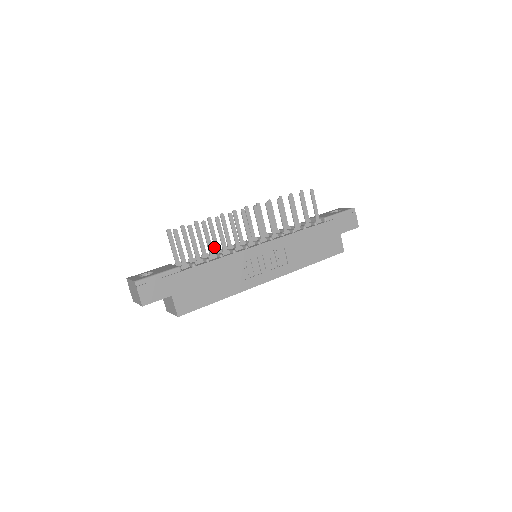
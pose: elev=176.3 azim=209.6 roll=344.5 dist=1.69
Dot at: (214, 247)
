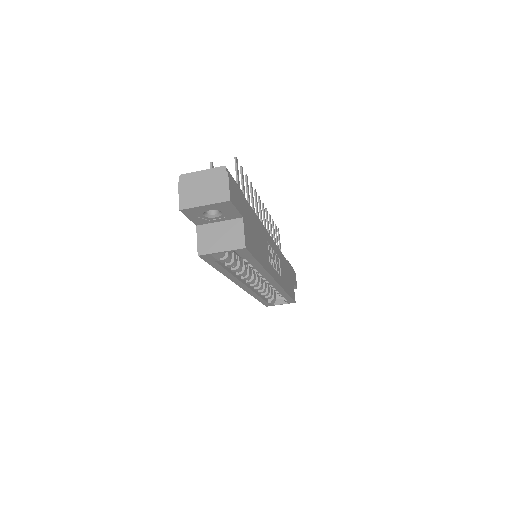
Dot at: occluded
